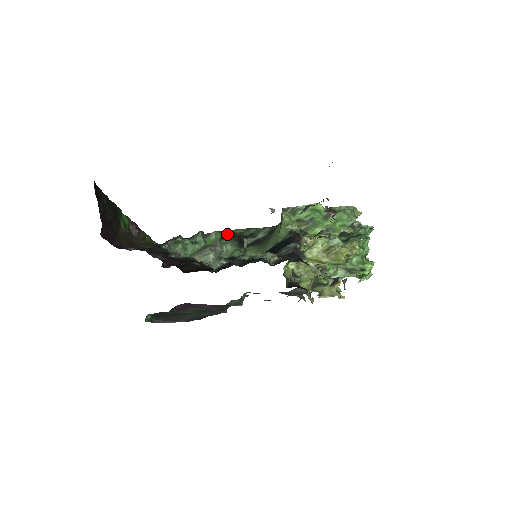
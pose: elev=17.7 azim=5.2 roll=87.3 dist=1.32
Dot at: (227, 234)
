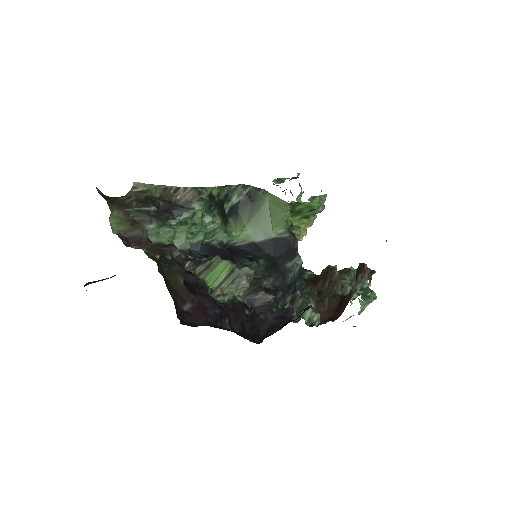
Dot at: (211, 203)
